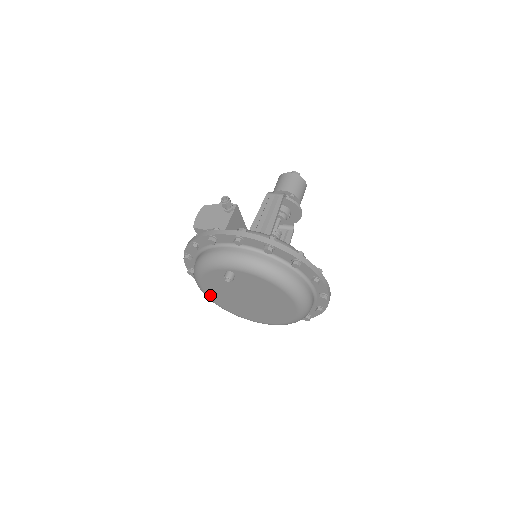
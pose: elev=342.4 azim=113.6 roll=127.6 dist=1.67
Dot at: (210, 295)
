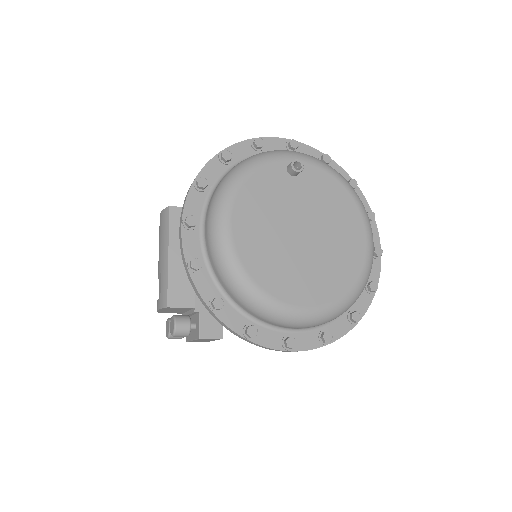
Dot at: (238, 236)
